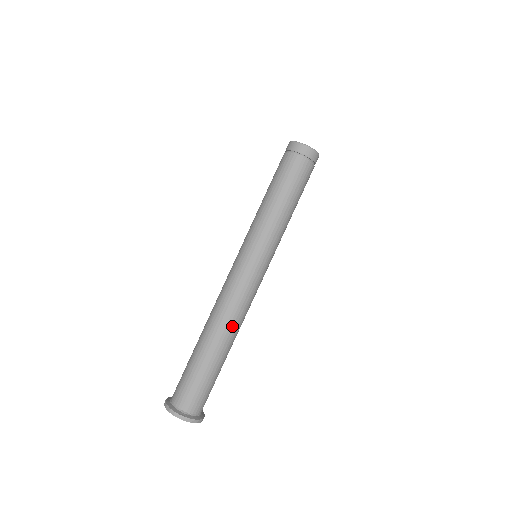
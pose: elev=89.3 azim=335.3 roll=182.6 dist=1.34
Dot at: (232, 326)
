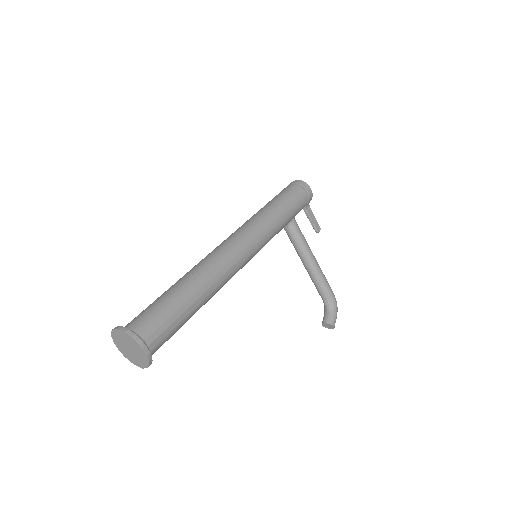
Dot at: (204, 266)
